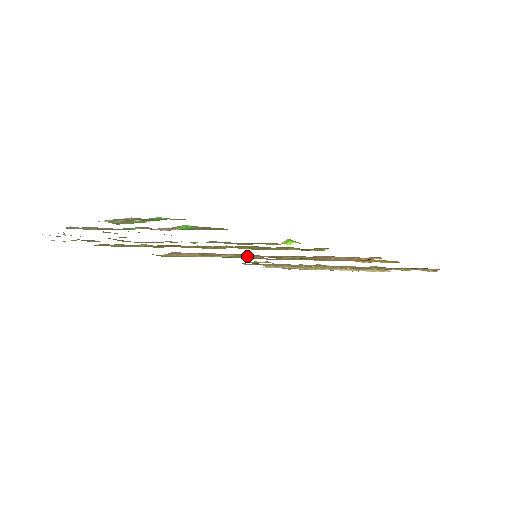
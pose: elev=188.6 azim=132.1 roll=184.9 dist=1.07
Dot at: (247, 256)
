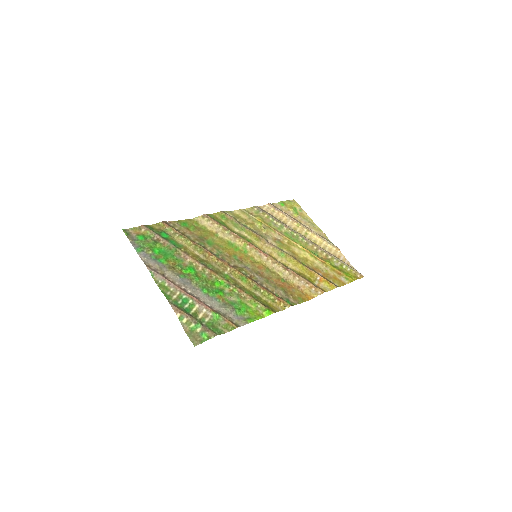
Dot at: (251, 249)
